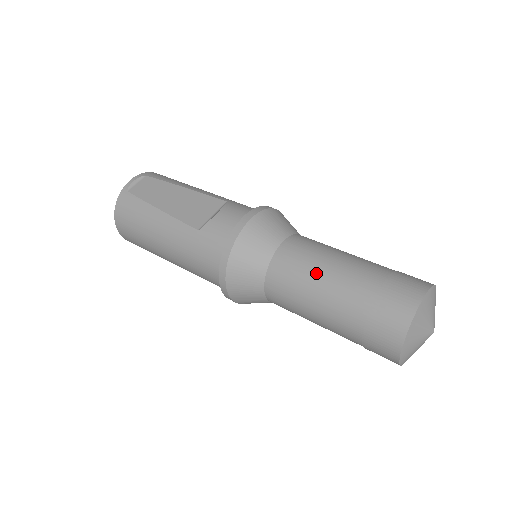
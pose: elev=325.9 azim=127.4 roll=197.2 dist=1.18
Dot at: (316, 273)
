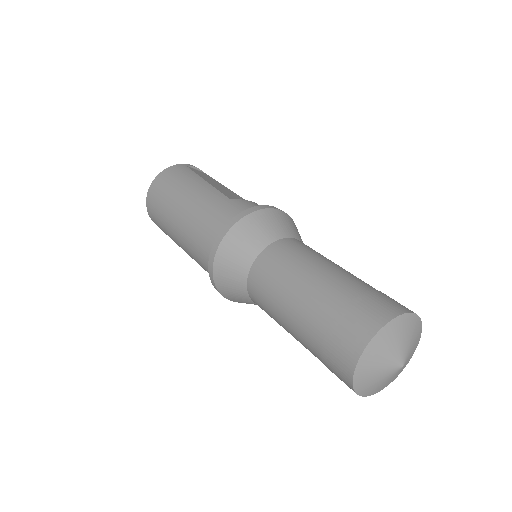
Dot at: (318, 260)
